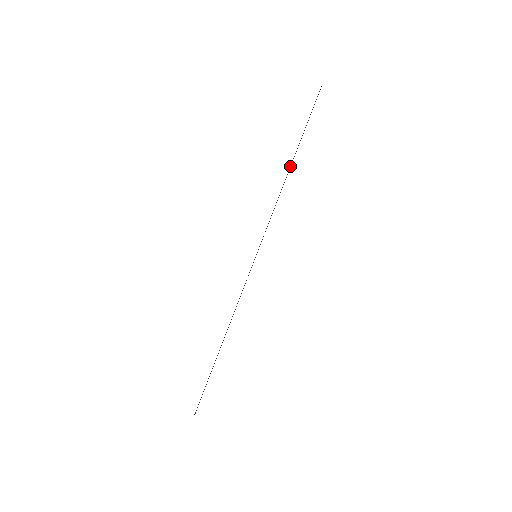
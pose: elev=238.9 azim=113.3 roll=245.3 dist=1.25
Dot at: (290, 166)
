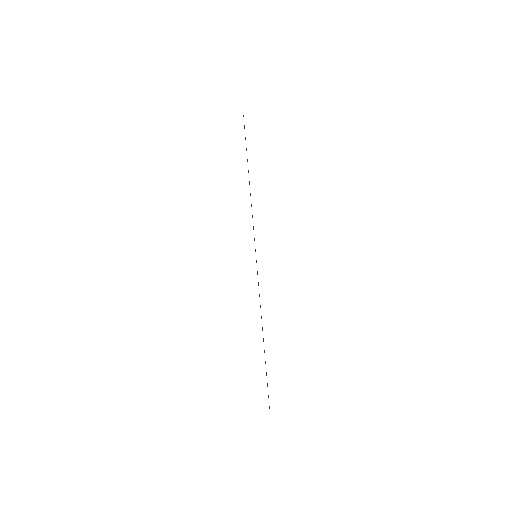
Dot at: occluded
